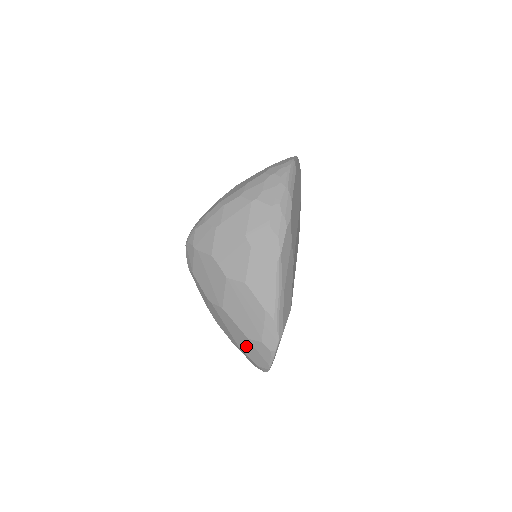
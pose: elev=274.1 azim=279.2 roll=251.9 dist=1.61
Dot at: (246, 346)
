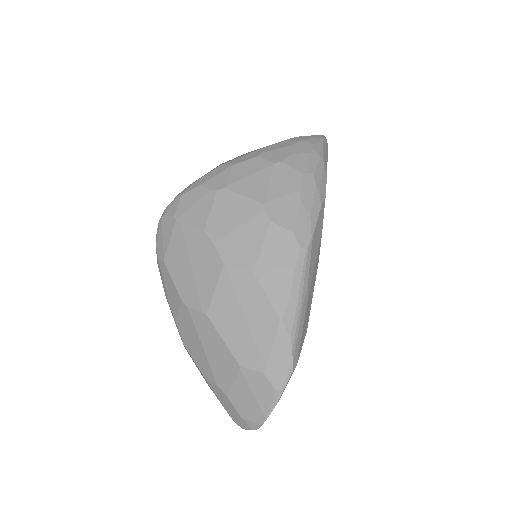
Dot at: (232, 381)
